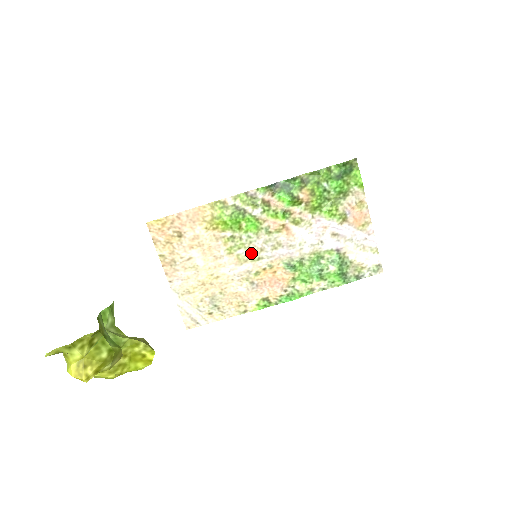
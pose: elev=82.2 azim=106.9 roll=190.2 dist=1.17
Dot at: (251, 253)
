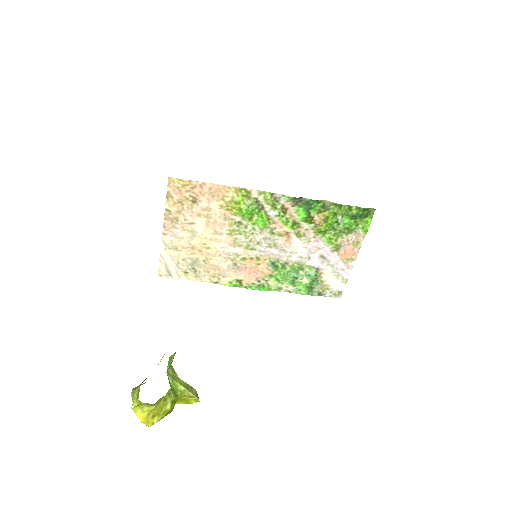
Dot at: (248, 242)
